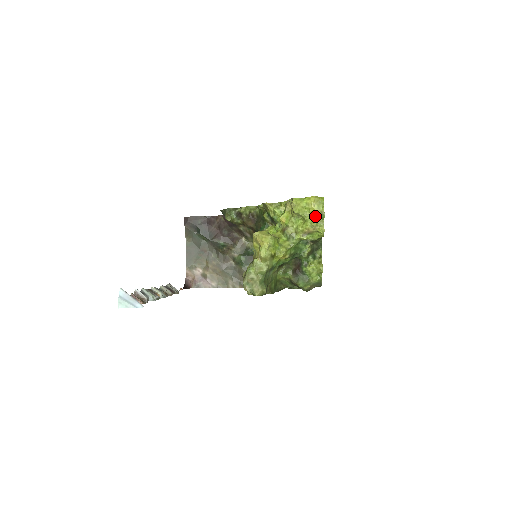
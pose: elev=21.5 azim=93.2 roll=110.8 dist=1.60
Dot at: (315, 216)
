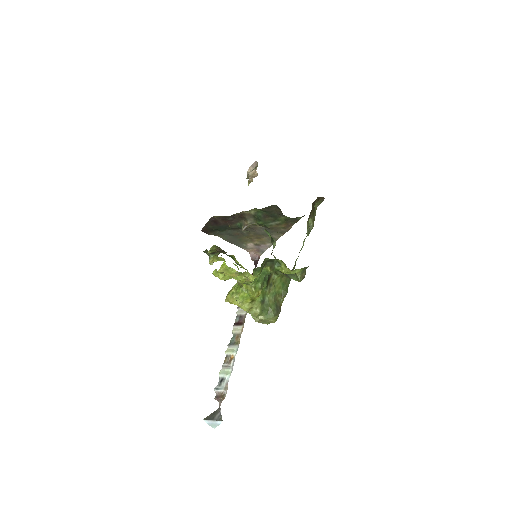
Dot at: (237, 276)
